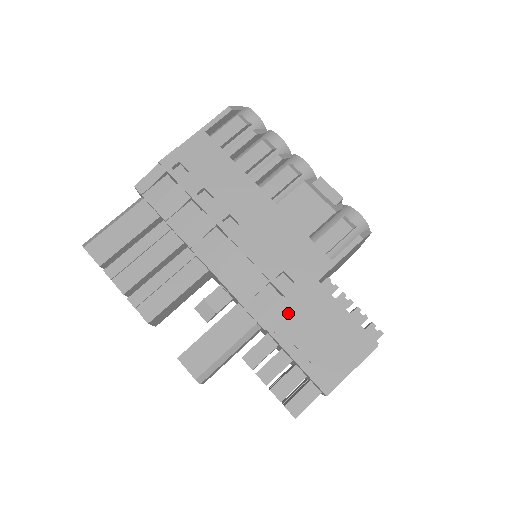
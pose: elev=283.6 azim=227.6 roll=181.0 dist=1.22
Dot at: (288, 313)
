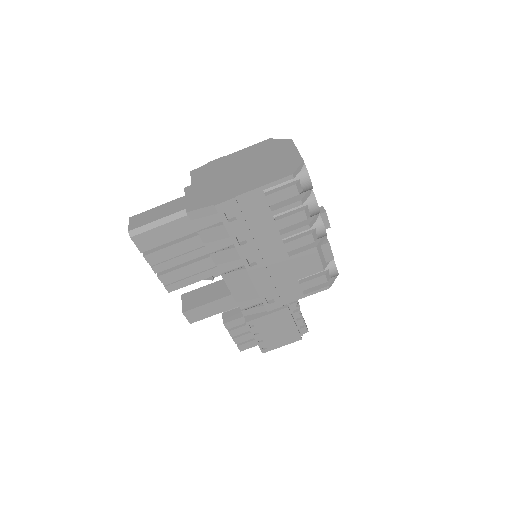
Dot at: (263, 318)
